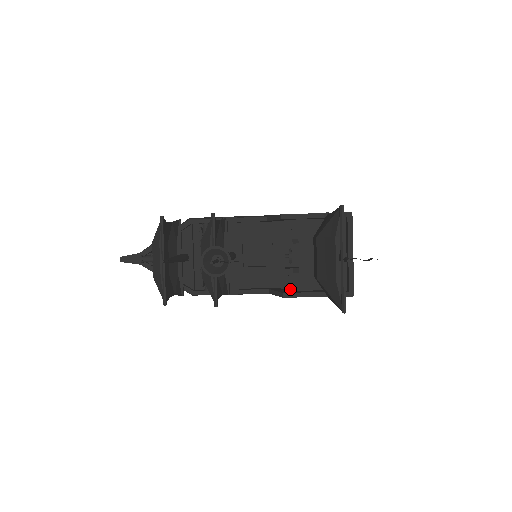
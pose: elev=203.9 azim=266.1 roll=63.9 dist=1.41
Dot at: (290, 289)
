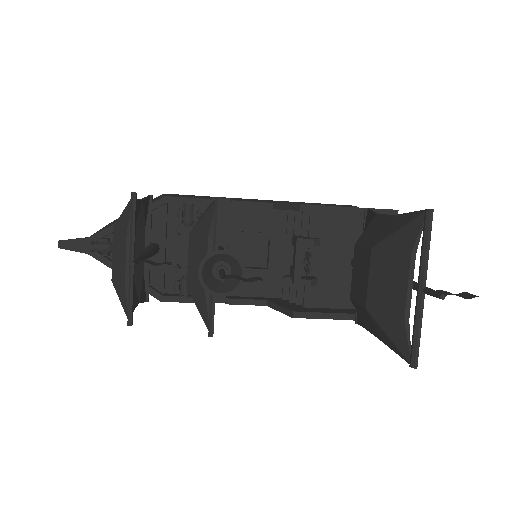
Dot at: (298, 304)
